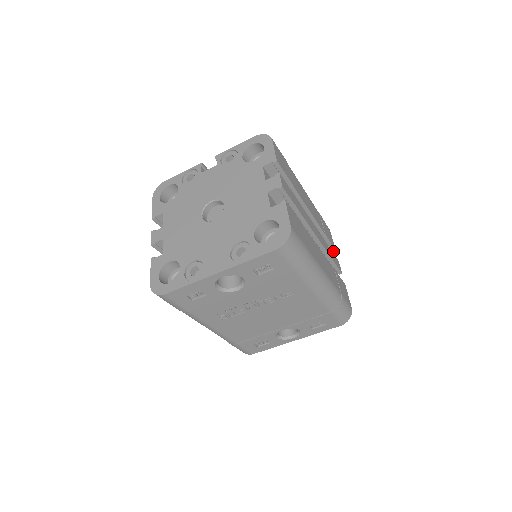
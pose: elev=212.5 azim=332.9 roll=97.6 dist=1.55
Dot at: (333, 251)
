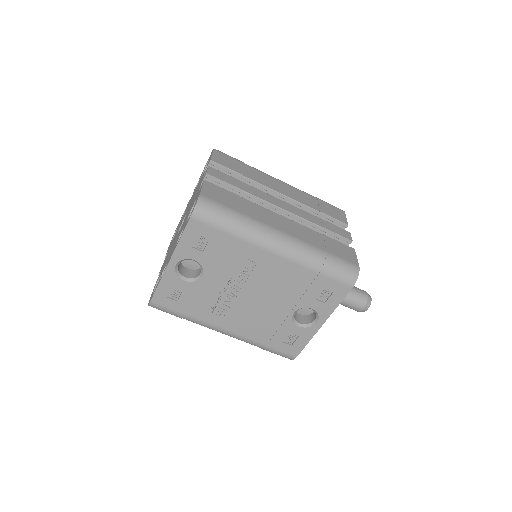
Dot at: (346, 227)
